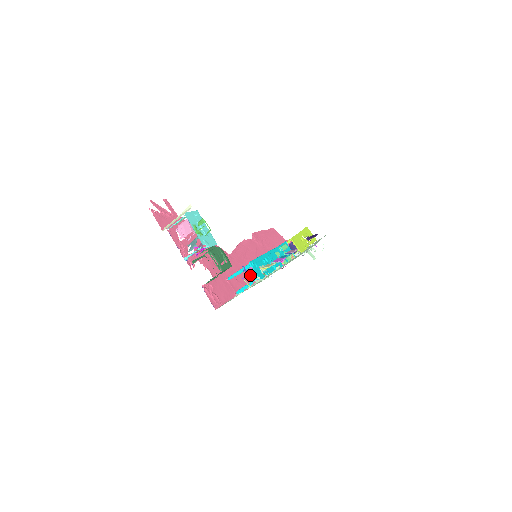
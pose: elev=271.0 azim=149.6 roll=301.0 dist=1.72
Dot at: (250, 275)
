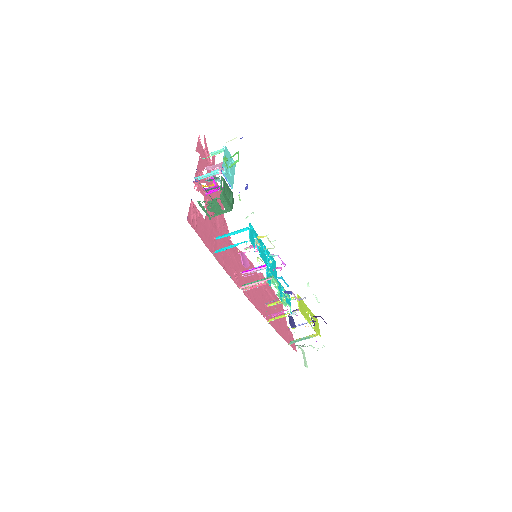
Dot at: (236, 275)
